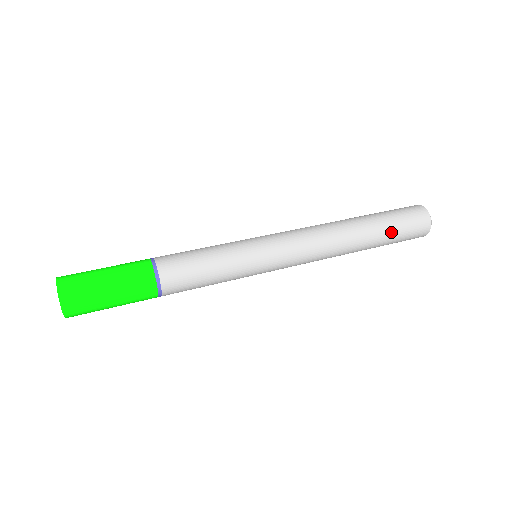
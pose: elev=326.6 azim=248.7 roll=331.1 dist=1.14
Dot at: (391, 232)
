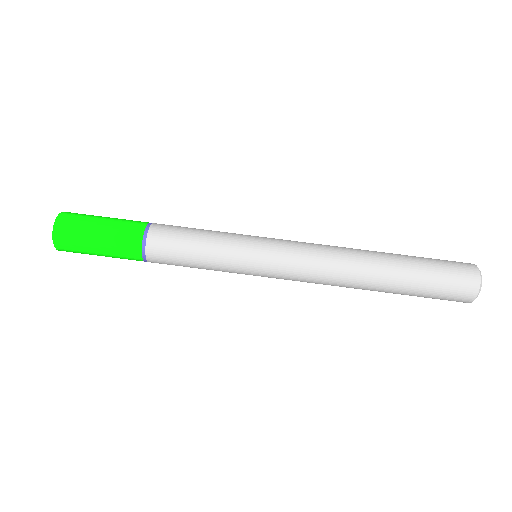
Dot at: occluded
